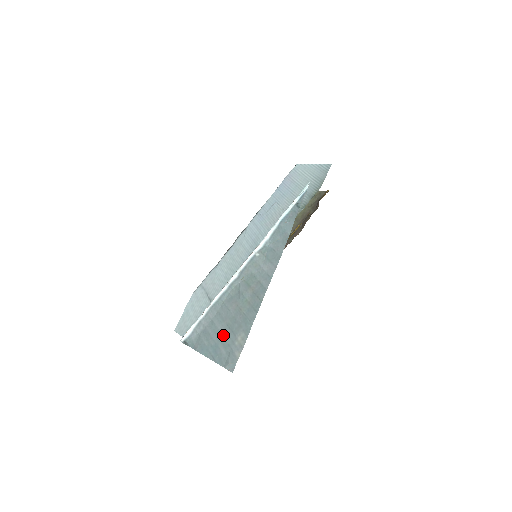
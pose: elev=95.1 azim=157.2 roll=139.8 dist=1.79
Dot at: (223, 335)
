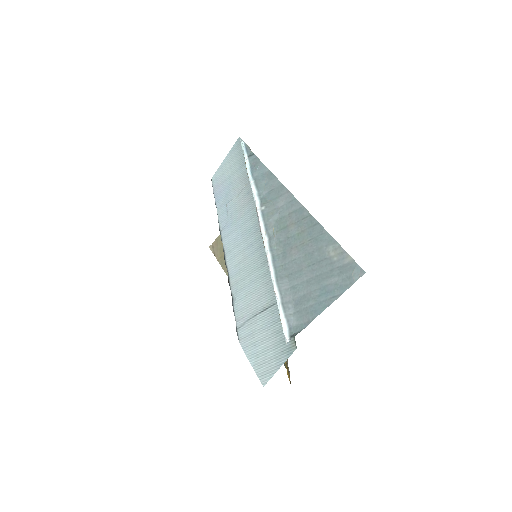
Dot at: (316, 275)
